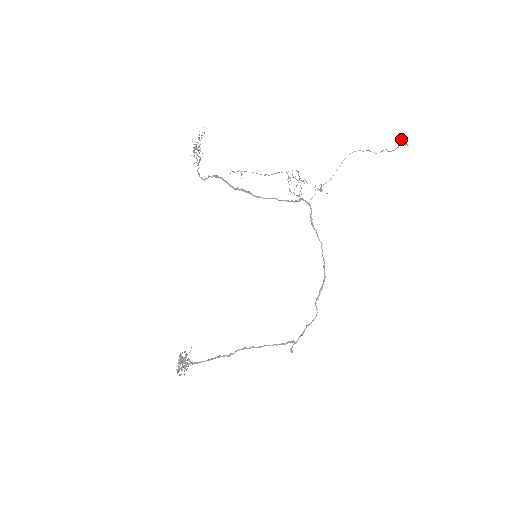
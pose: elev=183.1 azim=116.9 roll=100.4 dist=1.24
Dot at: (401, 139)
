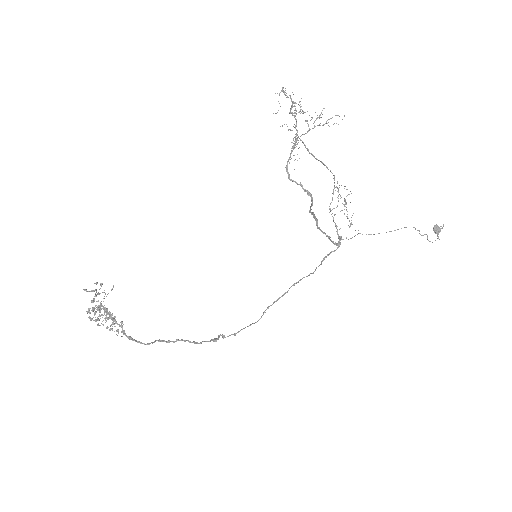
Dot at: (439, 227)
